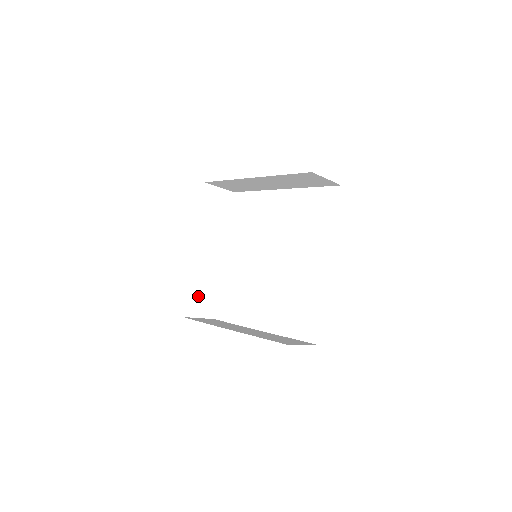
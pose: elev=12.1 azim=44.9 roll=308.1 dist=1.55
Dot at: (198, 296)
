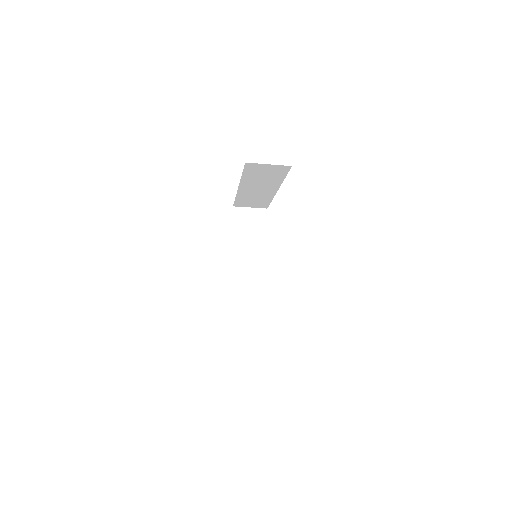
Dot at: (242, 307)
